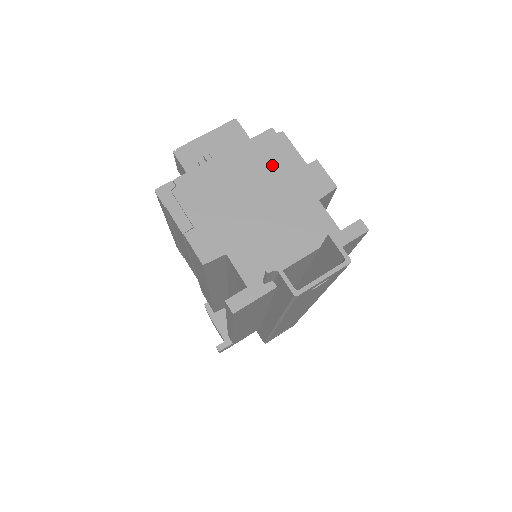
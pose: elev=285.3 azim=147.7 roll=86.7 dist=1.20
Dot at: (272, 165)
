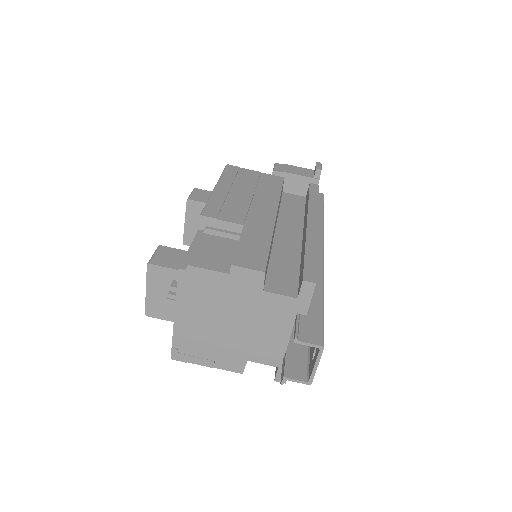
Dot at: (209, 294)
